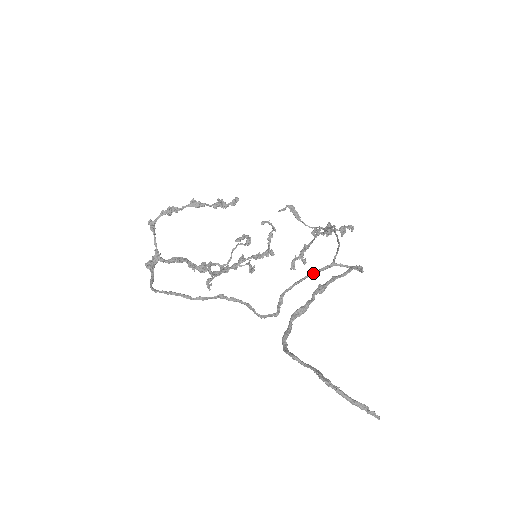
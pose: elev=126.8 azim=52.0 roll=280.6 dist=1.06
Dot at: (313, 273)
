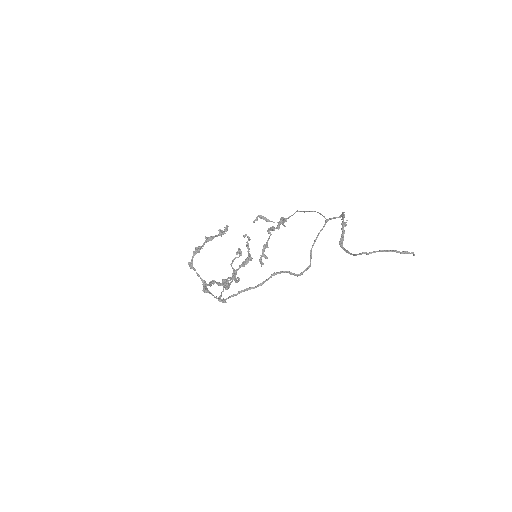
Dot at: (322, 229)
